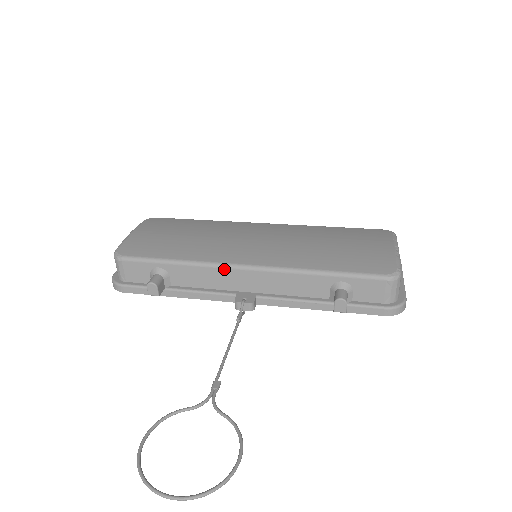
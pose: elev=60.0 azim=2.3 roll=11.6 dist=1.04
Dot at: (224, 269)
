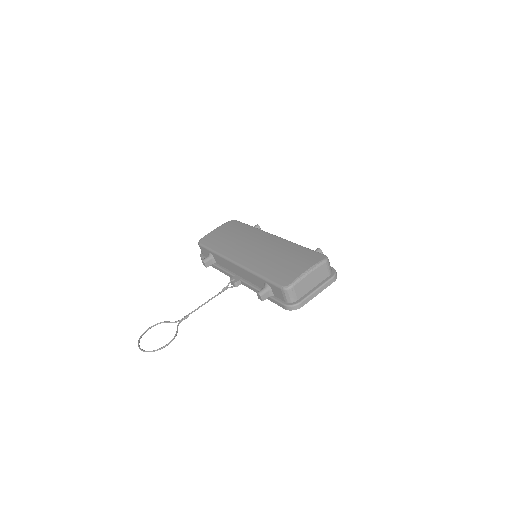
Dot at: (228, 261)
